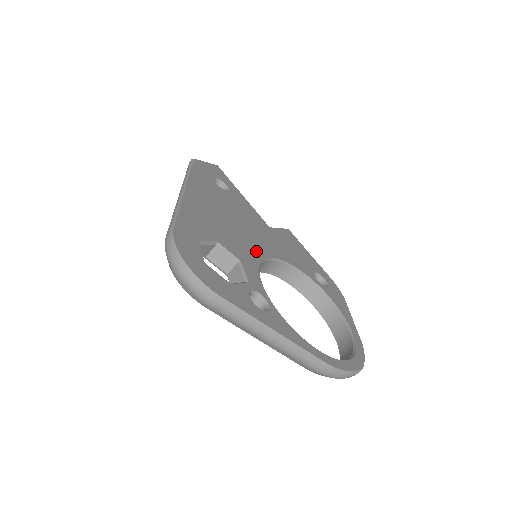
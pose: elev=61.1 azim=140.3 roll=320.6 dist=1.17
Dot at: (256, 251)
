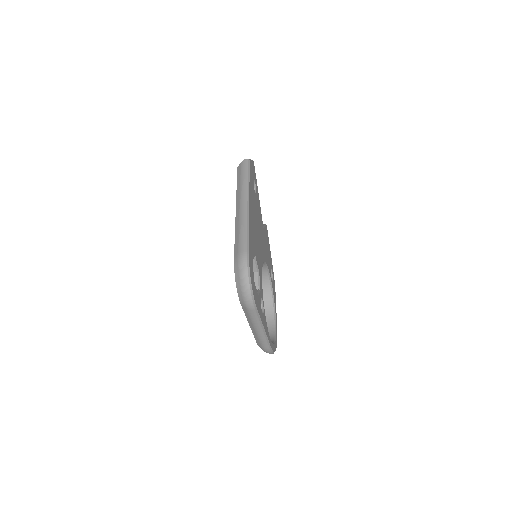
Dot at: (261, 258)
